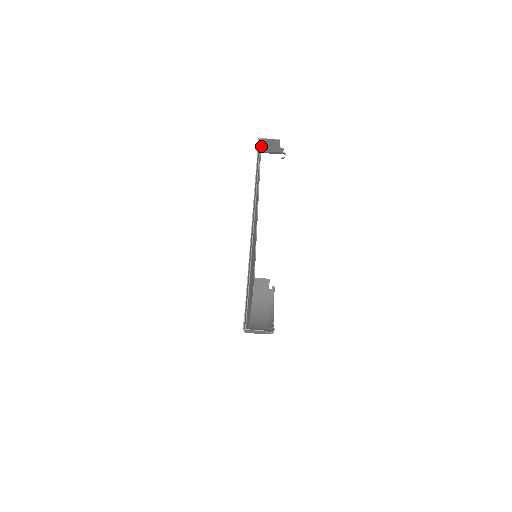
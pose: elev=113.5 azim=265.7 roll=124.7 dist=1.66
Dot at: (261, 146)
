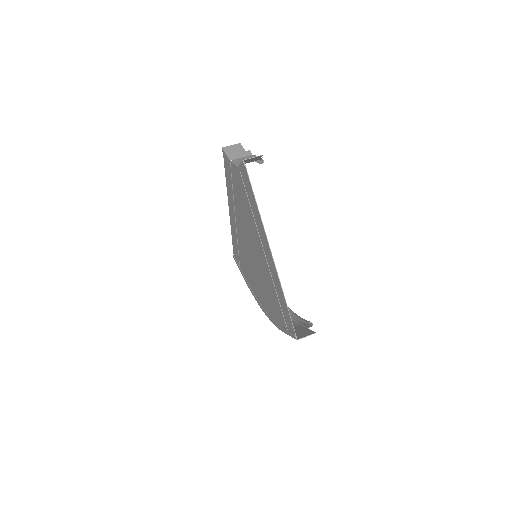
Dot at: occluded
